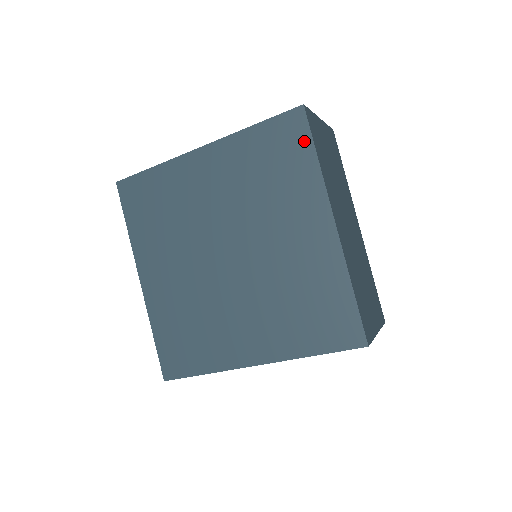
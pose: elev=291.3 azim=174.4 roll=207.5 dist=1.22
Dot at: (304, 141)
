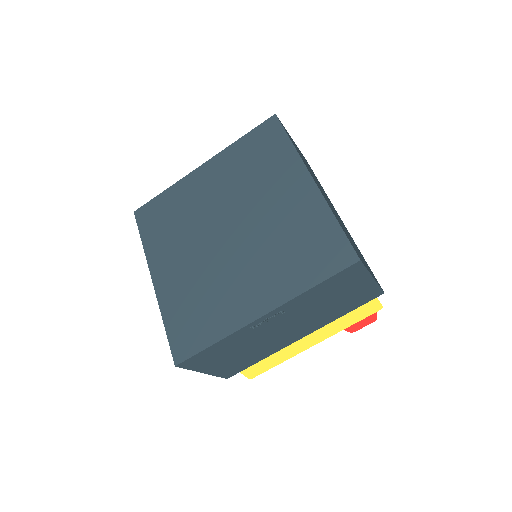
Dot at: (279, 134)
